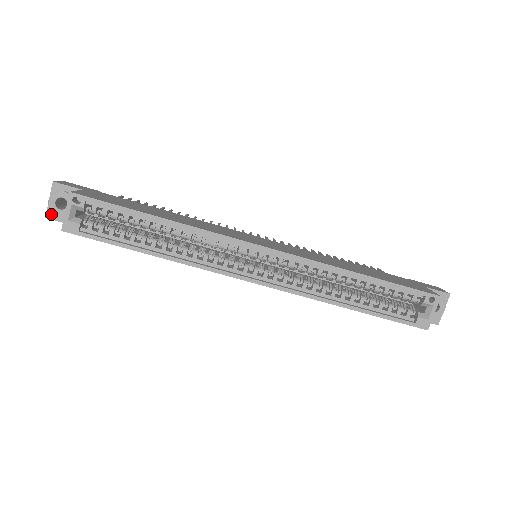
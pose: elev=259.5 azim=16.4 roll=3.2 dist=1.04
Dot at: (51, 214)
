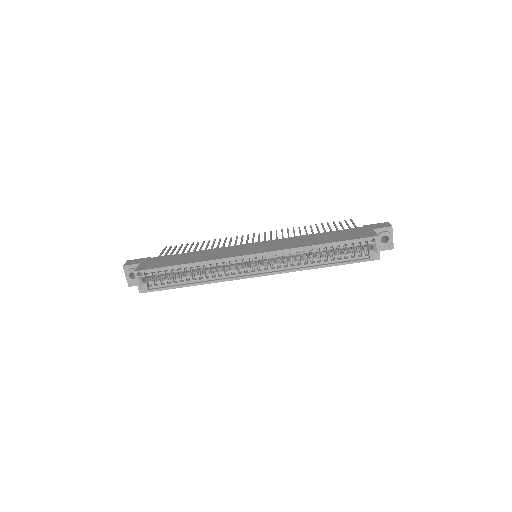
Dot at: (130, 284)
